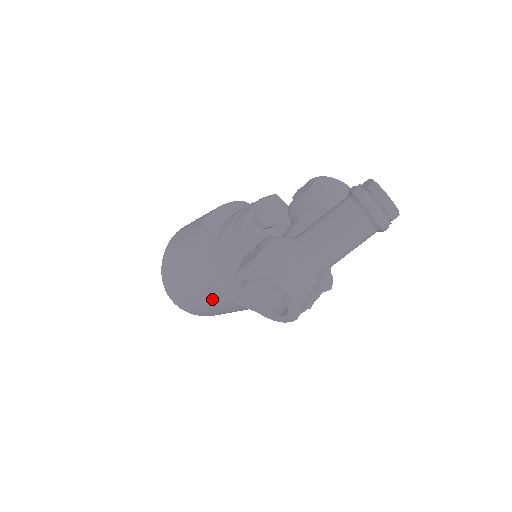
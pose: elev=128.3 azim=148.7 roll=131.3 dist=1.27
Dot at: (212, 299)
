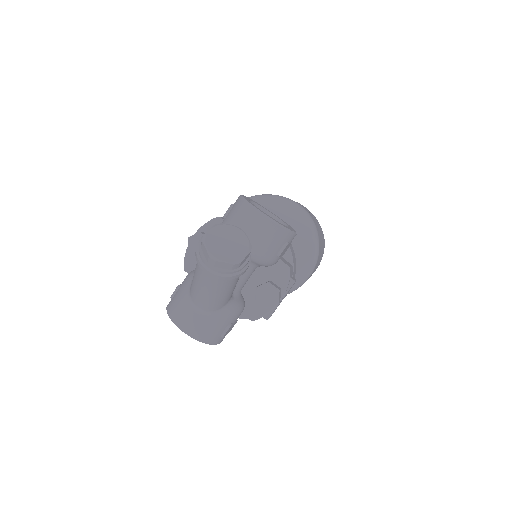
Dot at: occluded
